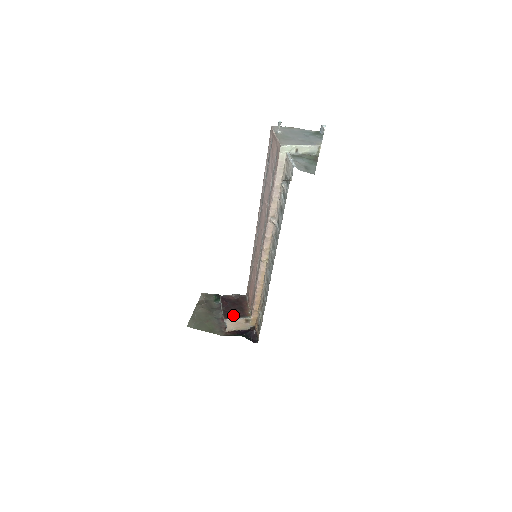
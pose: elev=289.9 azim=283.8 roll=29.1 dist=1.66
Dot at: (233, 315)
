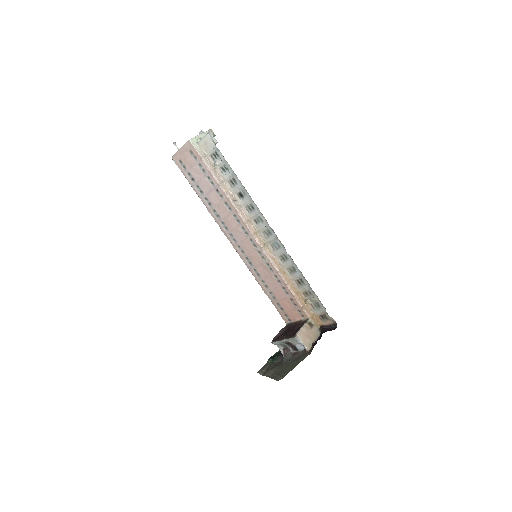
Dot at: (296, 331)
